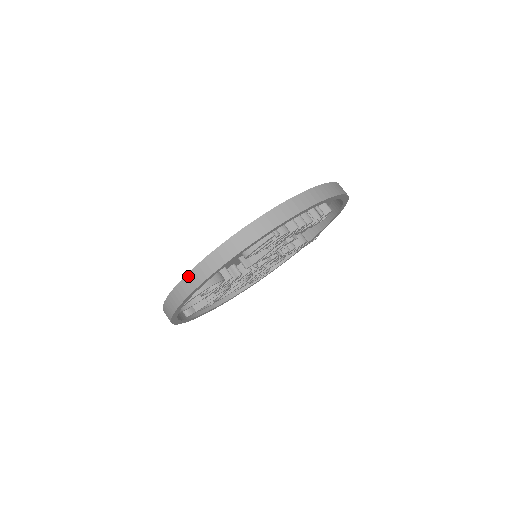
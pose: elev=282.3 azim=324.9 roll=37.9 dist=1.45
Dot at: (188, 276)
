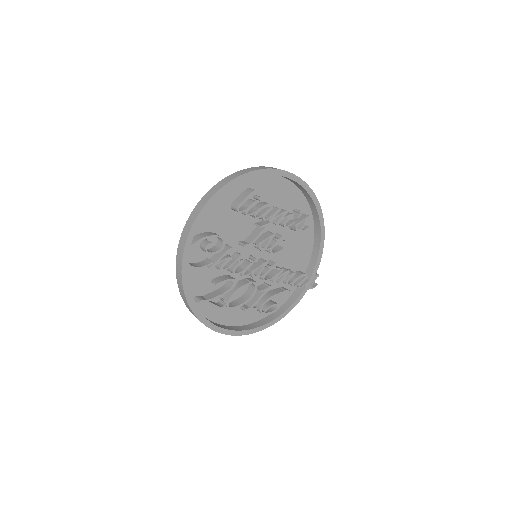
Dot at: (192, 212)
